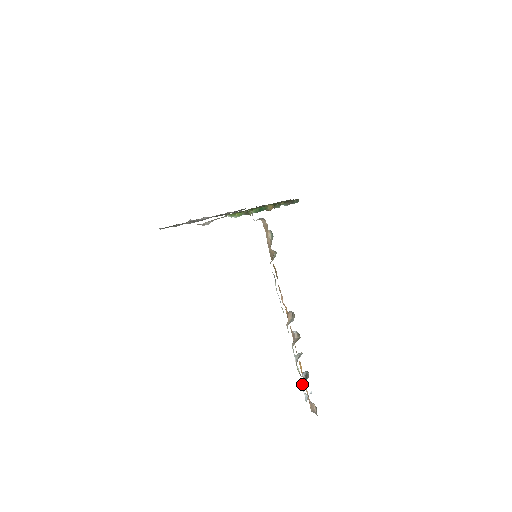
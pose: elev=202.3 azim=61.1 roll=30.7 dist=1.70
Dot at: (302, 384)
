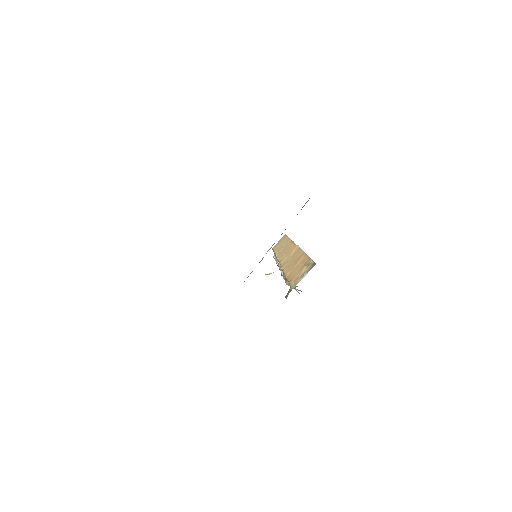
Dot at: occluded
